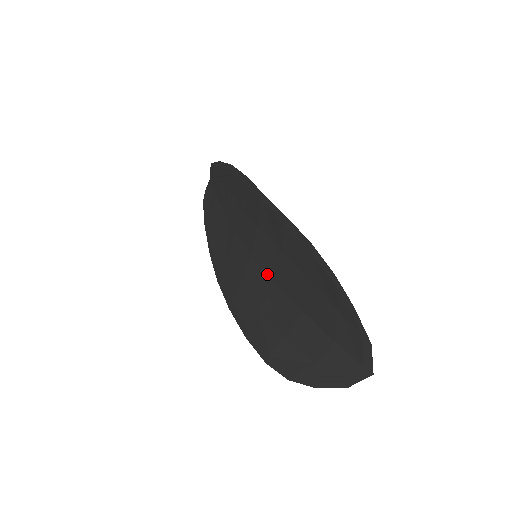
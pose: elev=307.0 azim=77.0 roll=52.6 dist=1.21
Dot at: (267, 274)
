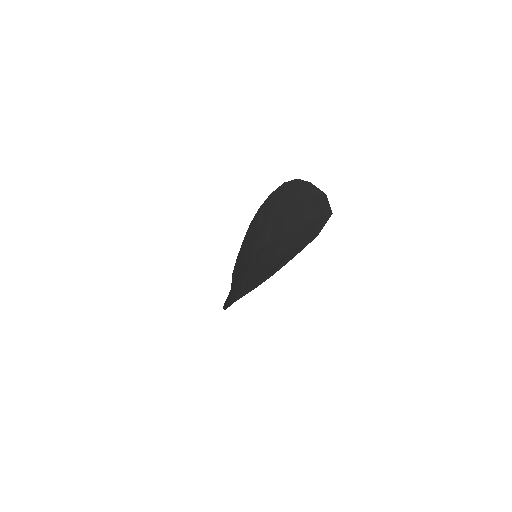
Dot at: (262, 247)
